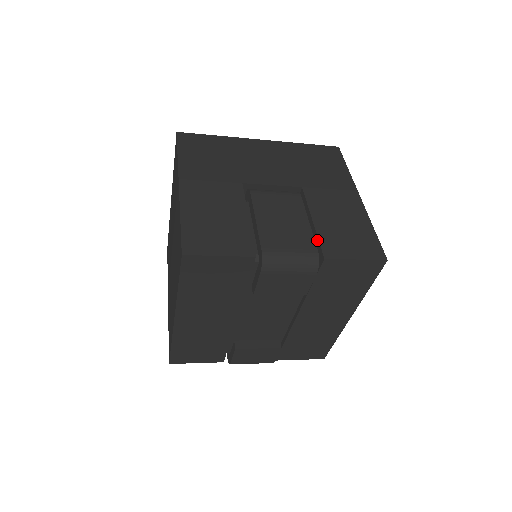
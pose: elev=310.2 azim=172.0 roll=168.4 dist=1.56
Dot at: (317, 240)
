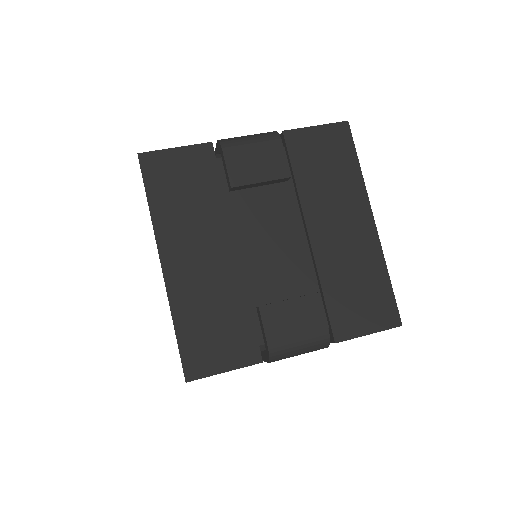
Dot at: occluded
